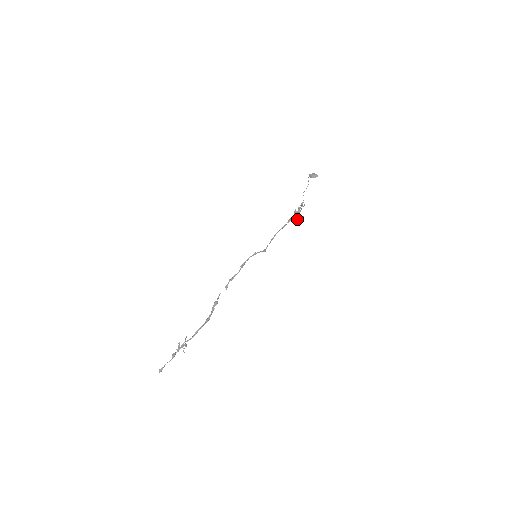
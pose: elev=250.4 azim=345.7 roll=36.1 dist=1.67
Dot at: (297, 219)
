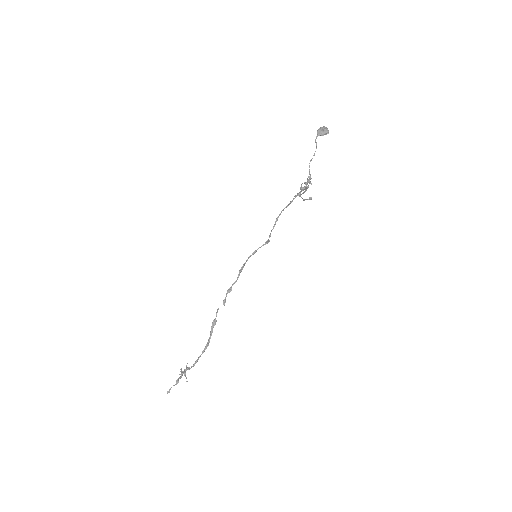
Dot at: (304, 199)
